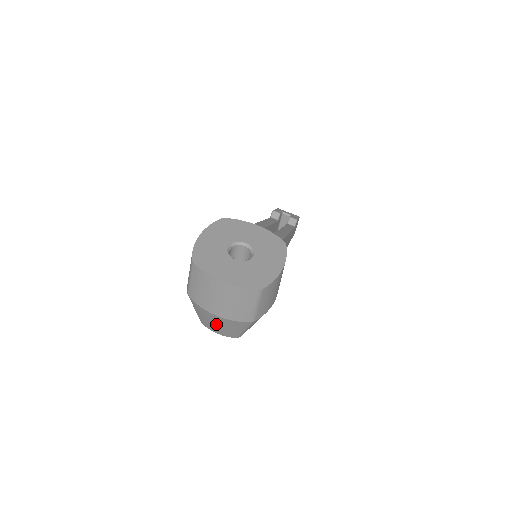
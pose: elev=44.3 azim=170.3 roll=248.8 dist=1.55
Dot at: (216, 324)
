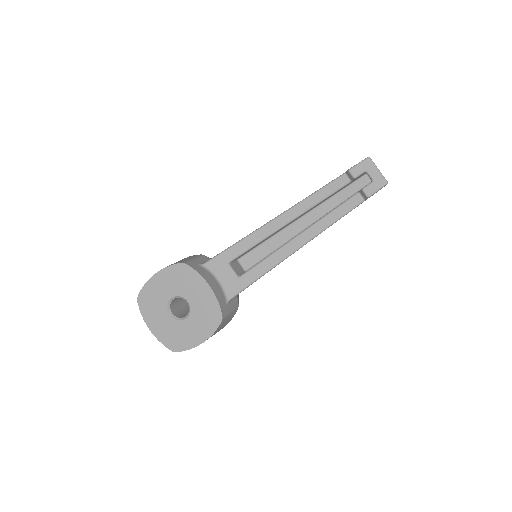
Dot at: occluded
